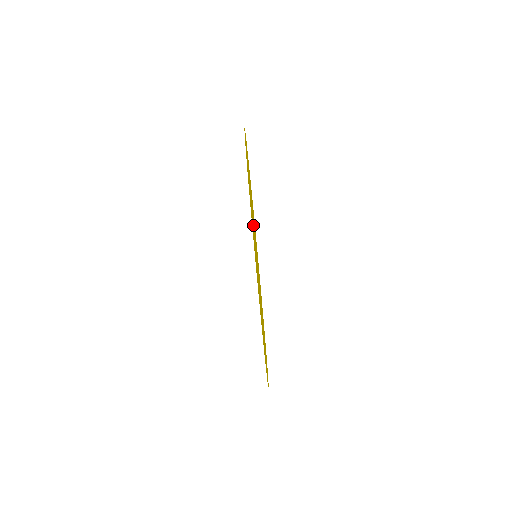
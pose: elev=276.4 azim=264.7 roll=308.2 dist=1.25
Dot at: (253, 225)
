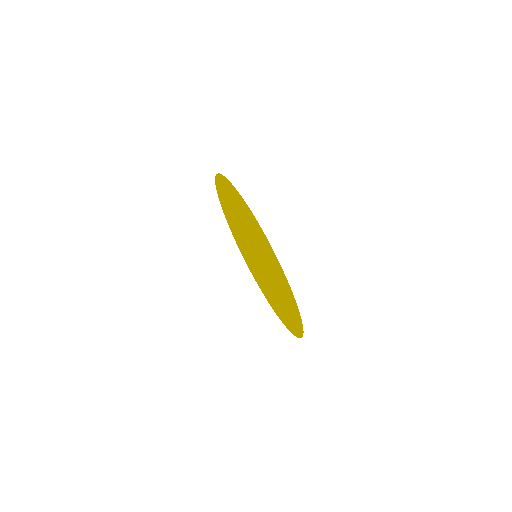
Dot at: (243, 228)
